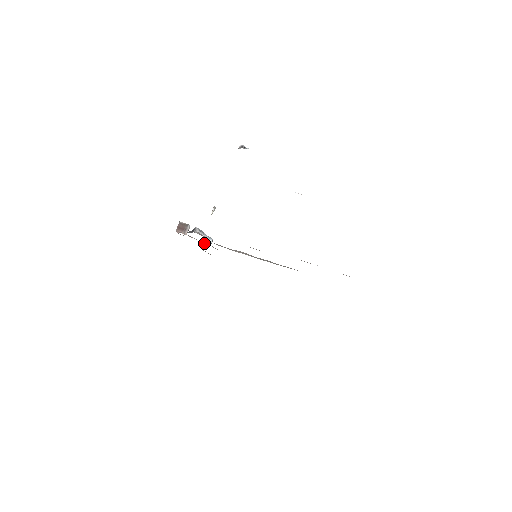
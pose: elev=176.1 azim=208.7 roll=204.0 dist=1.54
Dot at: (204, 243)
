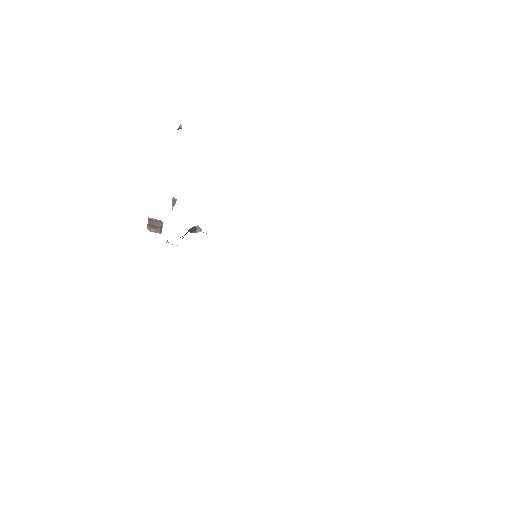
Dot at: occluded
